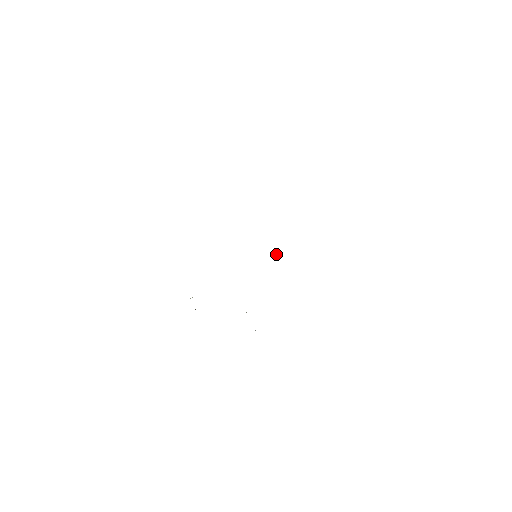
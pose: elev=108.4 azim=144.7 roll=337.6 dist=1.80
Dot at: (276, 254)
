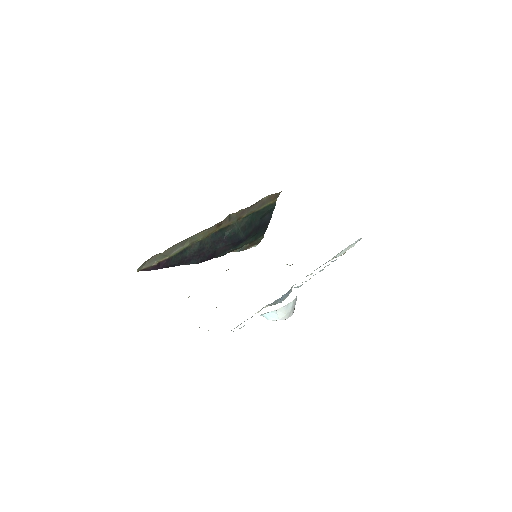
Dot at: occluded
